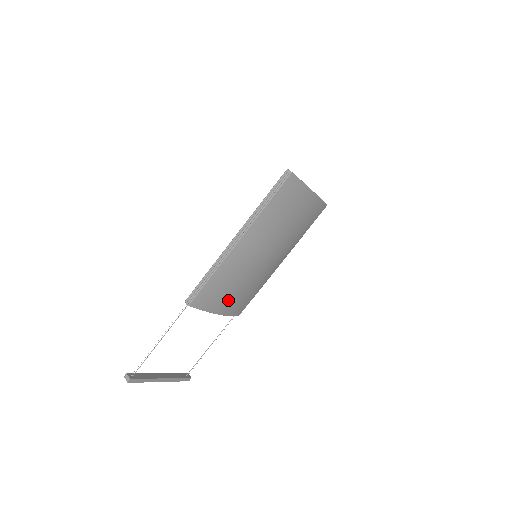
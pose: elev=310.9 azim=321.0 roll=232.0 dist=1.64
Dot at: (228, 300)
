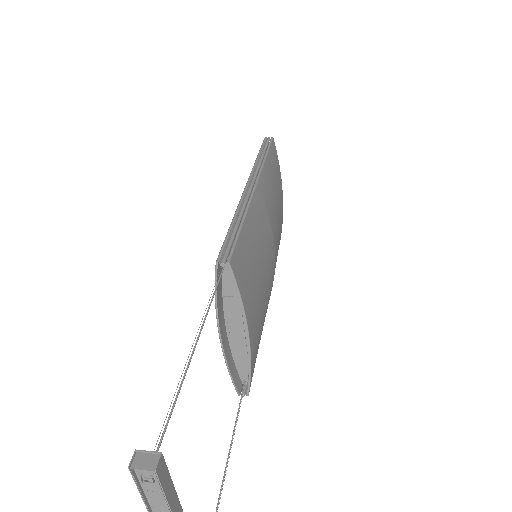
Dot at: (255, 307)
